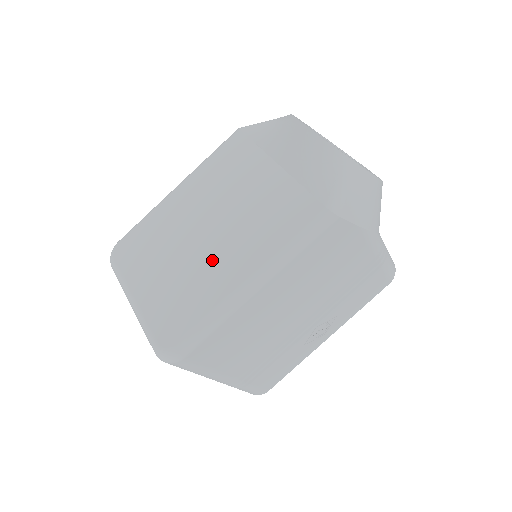
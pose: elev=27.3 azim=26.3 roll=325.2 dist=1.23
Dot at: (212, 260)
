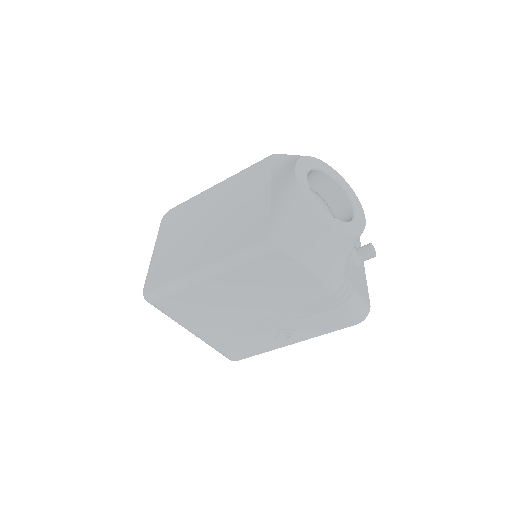
Dot at: (199, 245)
